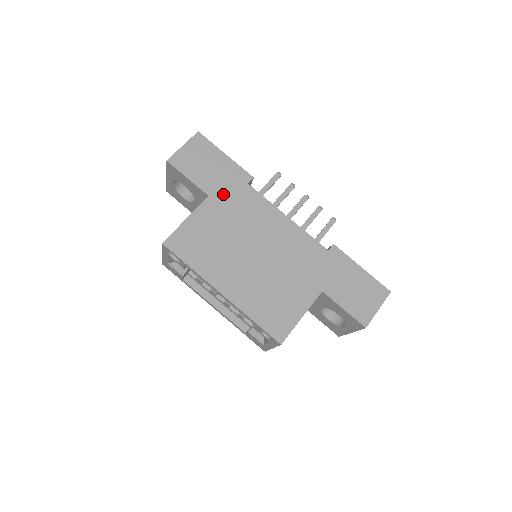
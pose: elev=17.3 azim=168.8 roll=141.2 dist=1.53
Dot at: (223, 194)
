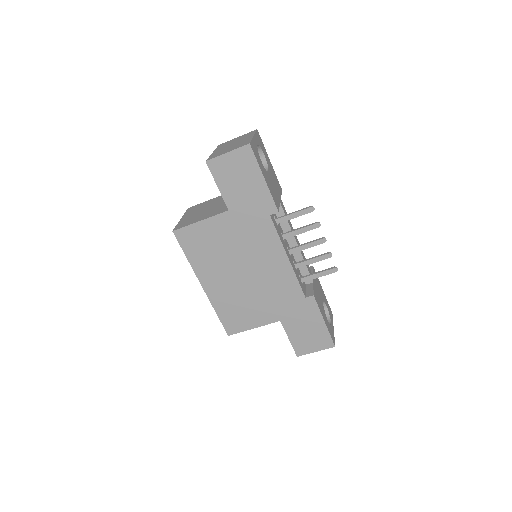
Dot at: (242, 214)
